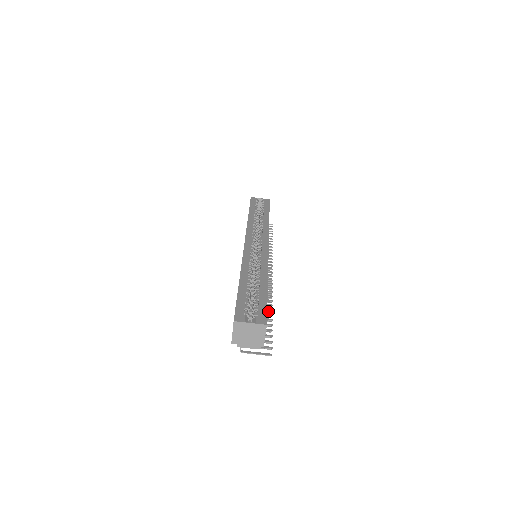
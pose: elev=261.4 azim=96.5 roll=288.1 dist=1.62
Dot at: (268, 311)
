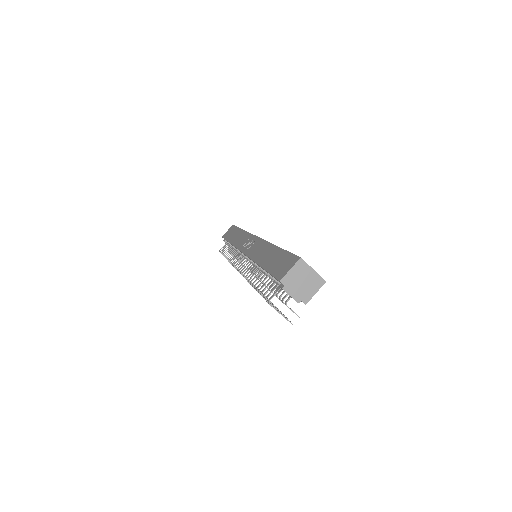
Dot at: occluded
